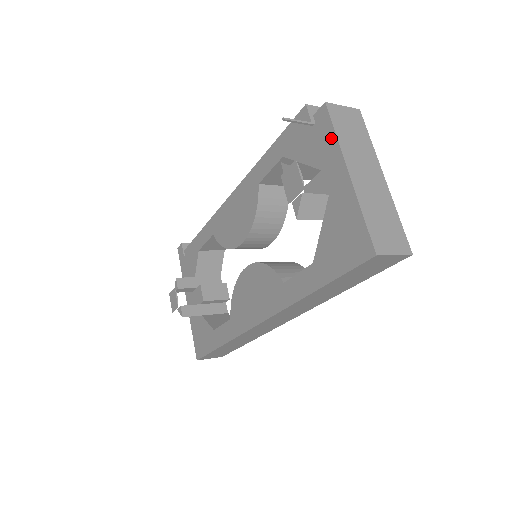
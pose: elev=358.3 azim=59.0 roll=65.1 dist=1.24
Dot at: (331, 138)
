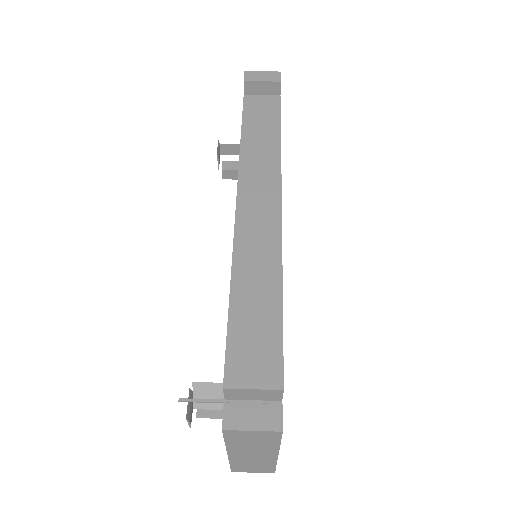
Dot at: occluded
